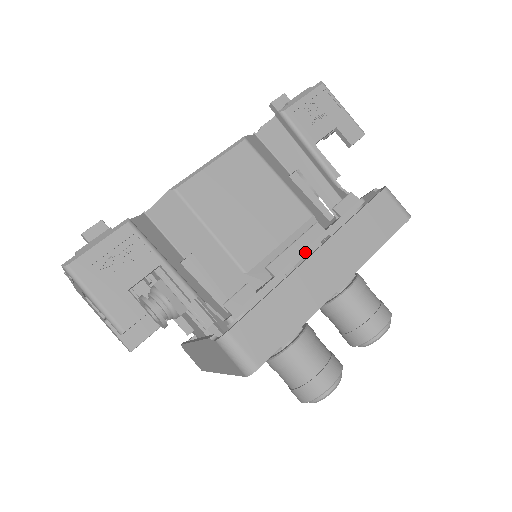
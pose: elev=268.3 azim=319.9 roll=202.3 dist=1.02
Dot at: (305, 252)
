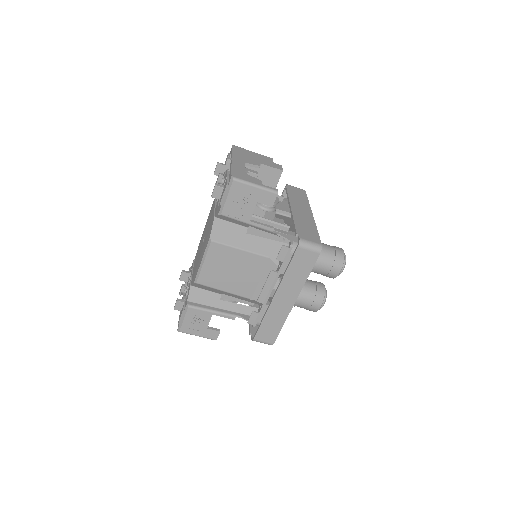
Dot at: (272, 287)
